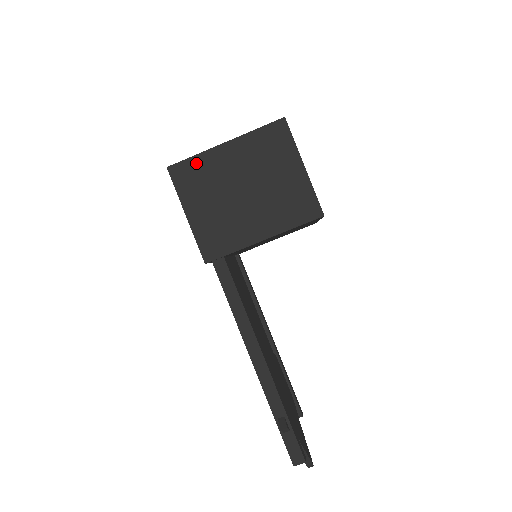
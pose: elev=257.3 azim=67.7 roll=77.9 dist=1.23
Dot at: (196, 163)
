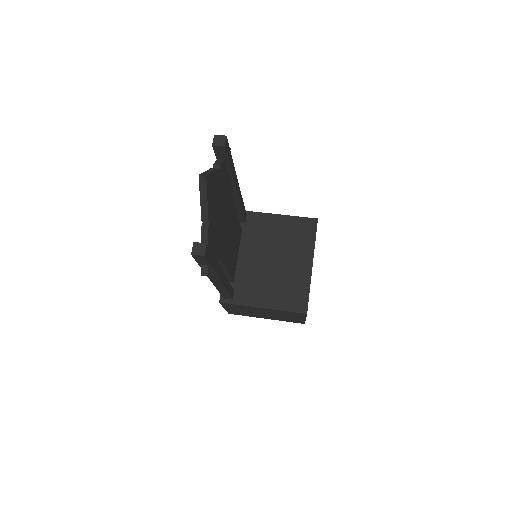
Dot at: occluded
